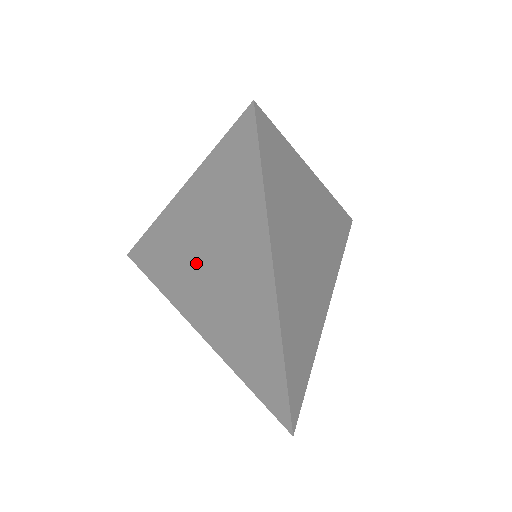
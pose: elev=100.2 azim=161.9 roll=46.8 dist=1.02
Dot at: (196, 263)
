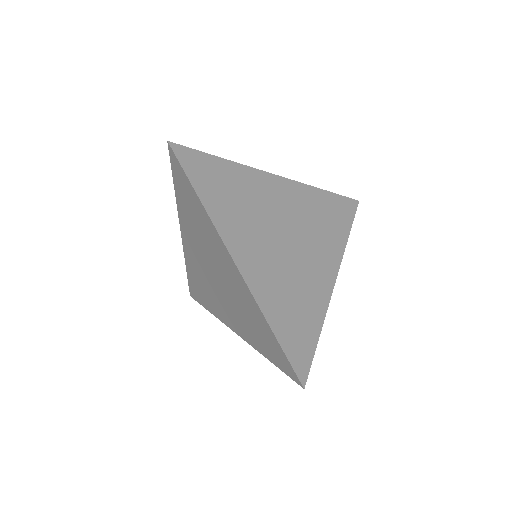
Dot at: (208, 276)
